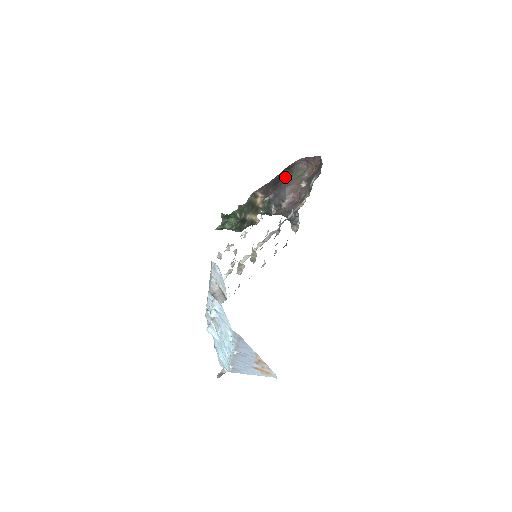
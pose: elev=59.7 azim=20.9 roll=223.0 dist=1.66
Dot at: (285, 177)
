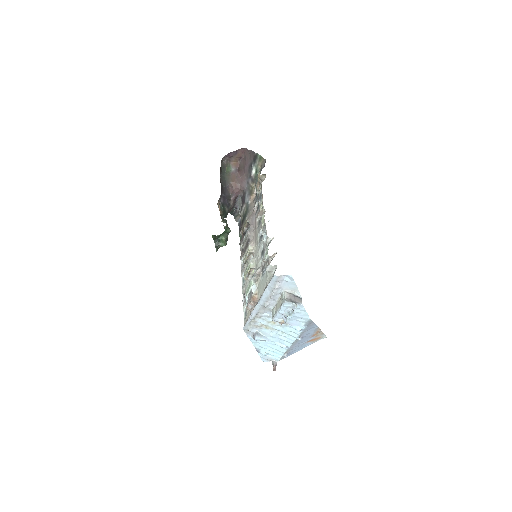
Dot at: (220, 178)
